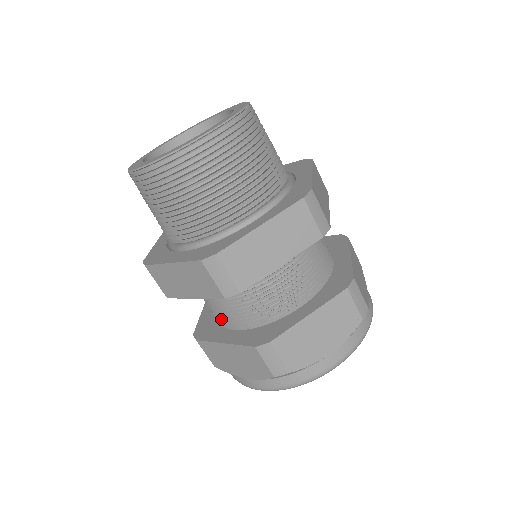
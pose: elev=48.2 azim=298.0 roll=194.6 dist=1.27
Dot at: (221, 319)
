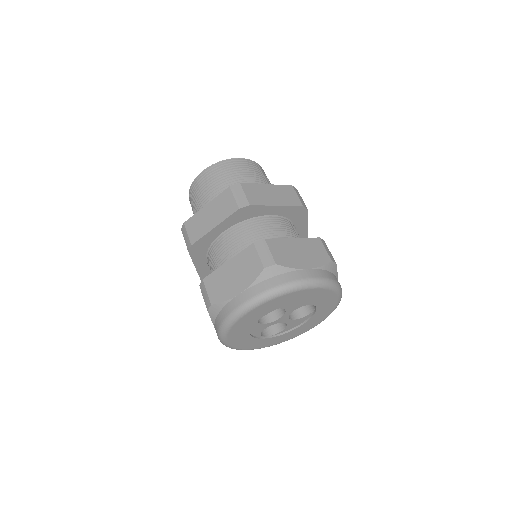
Dot at: occluded
